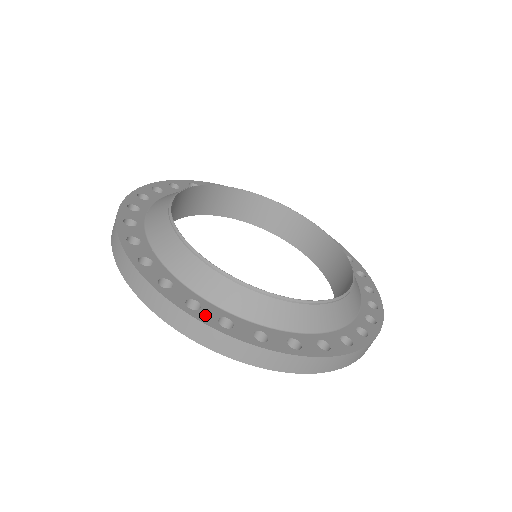
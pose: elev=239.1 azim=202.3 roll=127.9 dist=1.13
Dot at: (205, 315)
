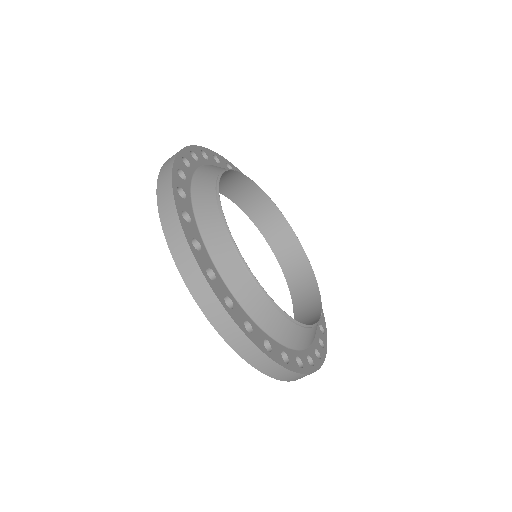
Dot at: (200, 257)
